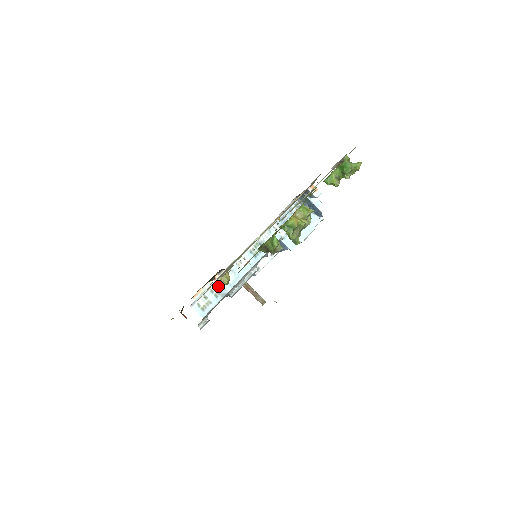
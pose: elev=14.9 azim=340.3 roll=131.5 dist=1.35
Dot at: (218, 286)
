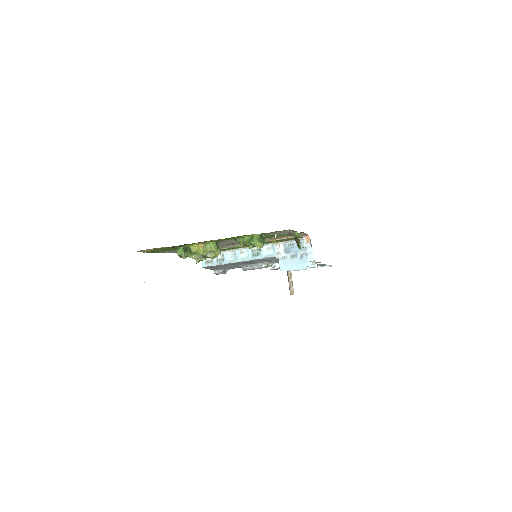
Dot at: (222, 256)
